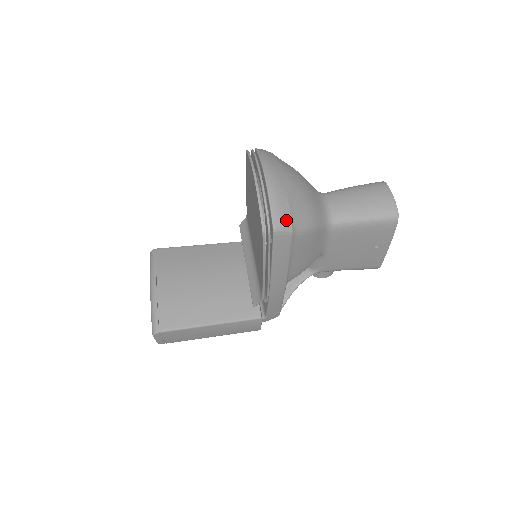
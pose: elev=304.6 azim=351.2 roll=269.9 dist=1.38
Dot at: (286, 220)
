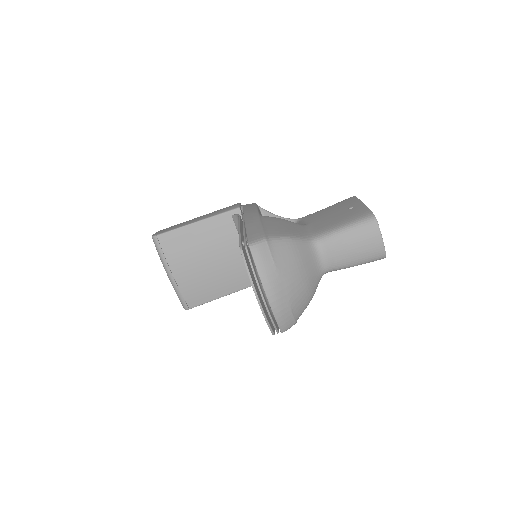
Dot at: (291, 323)
